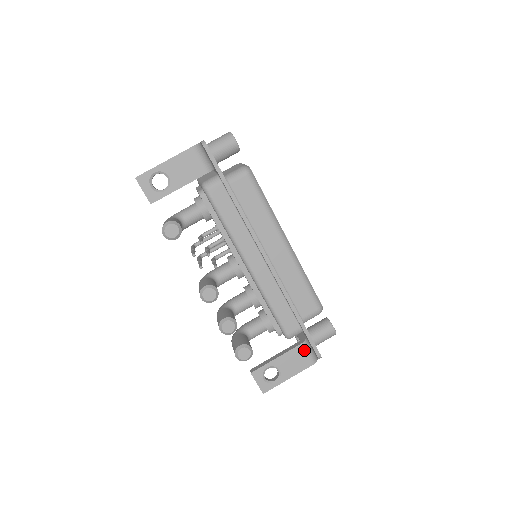
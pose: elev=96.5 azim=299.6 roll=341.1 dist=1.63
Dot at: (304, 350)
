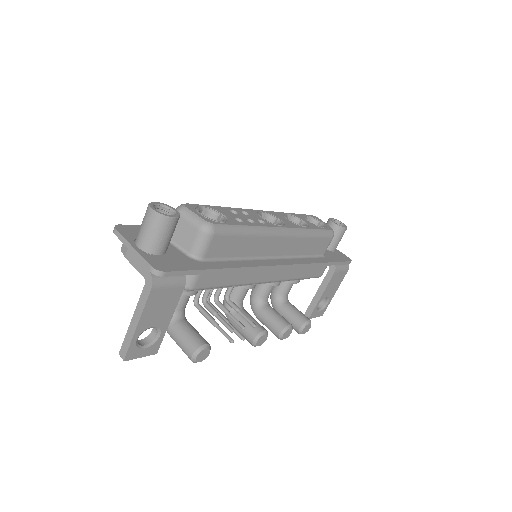
Dot at: (338, 272)
